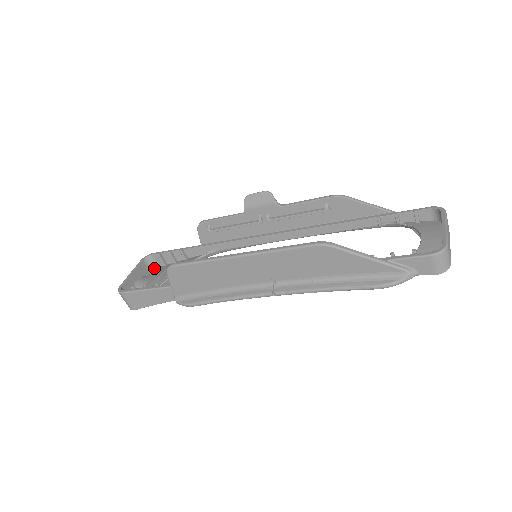
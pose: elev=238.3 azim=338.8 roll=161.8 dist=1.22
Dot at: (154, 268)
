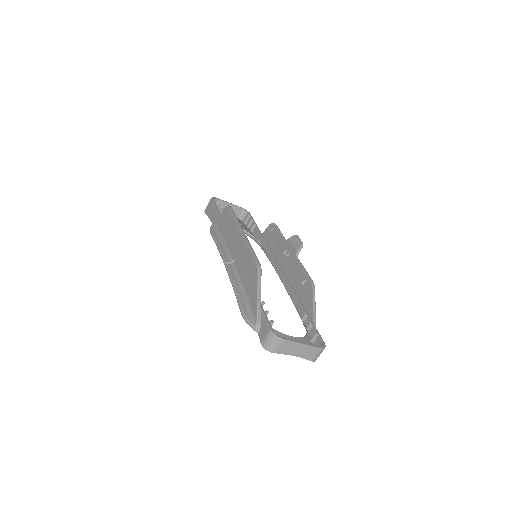
Dot at: (241, 219)
